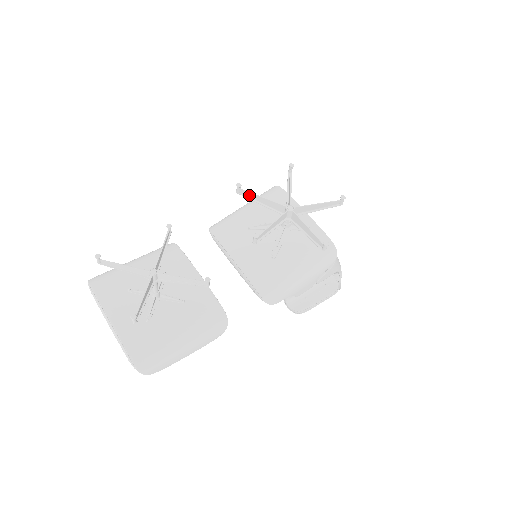
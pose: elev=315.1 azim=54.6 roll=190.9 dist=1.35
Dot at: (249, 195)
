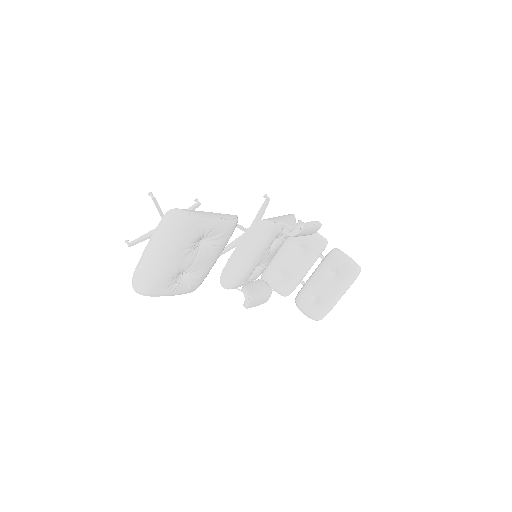
Dot at: (225, 250)
